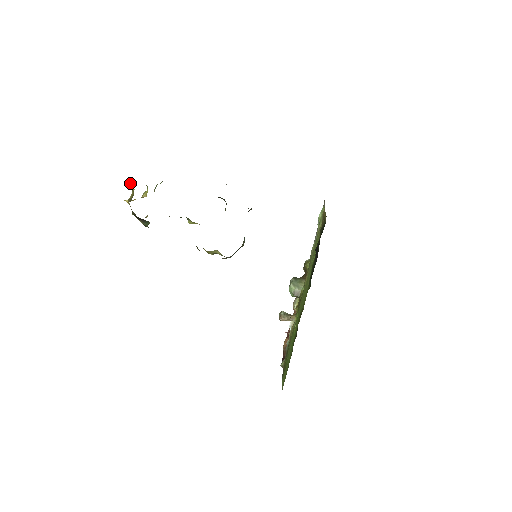
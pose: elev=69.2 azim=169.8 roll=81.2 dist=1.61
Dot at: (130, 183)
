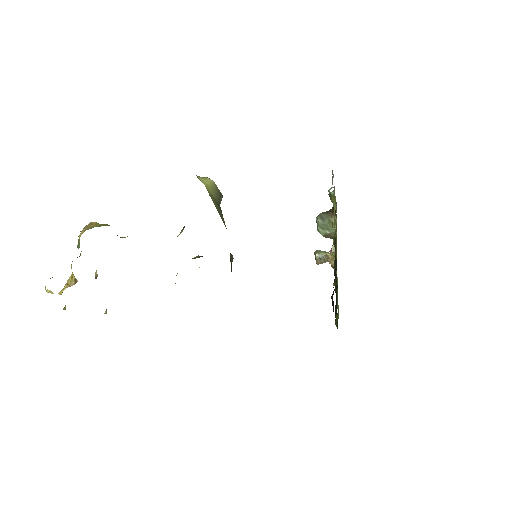
Dot at: occluded
